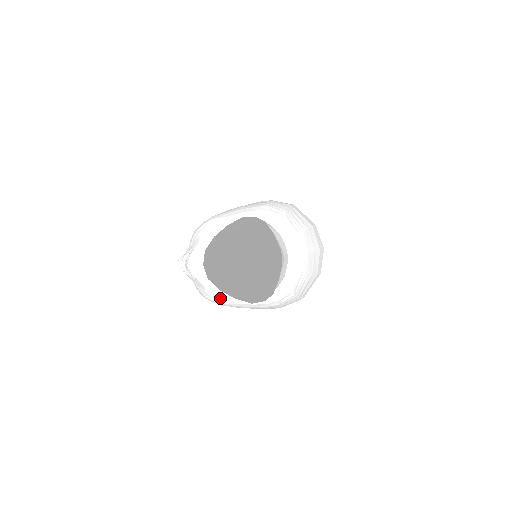
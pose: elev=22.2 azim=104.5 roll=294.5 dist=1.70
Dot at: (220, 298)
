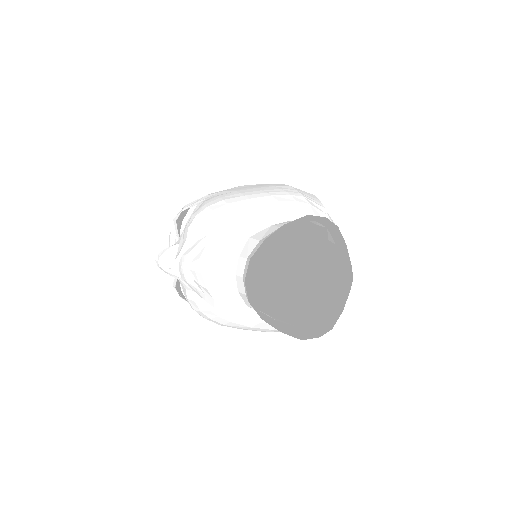
Dot at: (230, 319)
